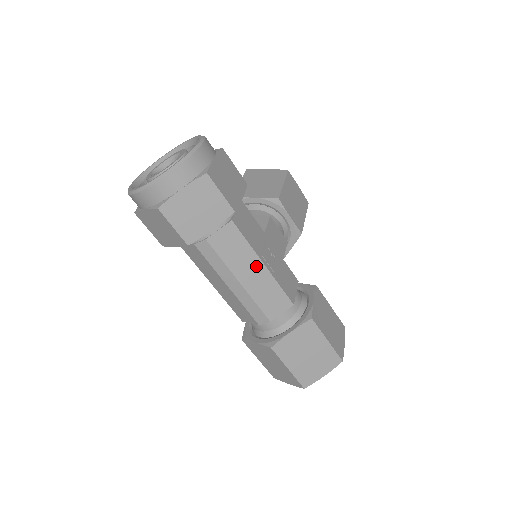
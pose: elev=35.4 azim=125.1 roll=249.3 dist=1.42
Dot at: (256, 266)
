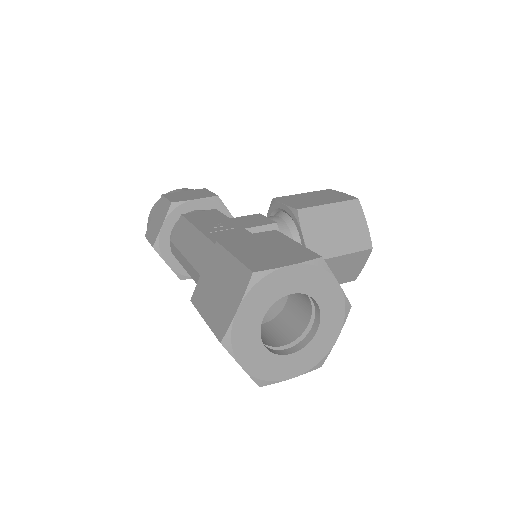
Dot at: (193, 235)
